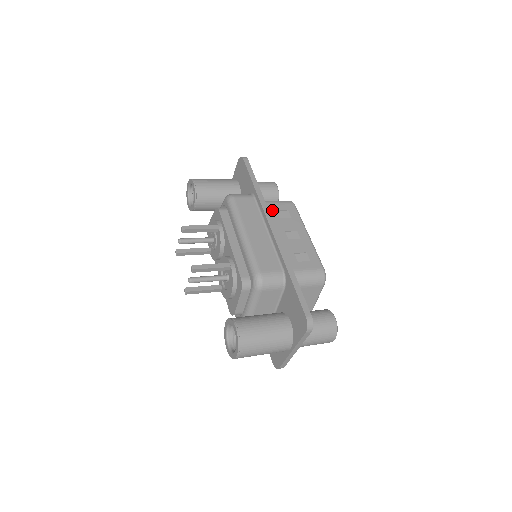
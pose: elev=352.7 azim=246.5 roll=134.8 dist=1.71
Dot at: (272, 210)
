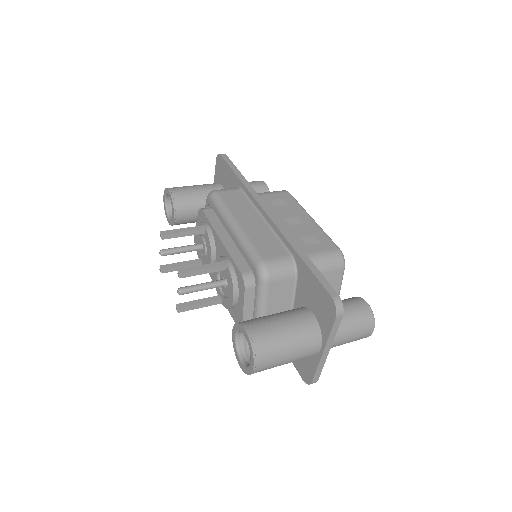
Dot at: (264, 200)
